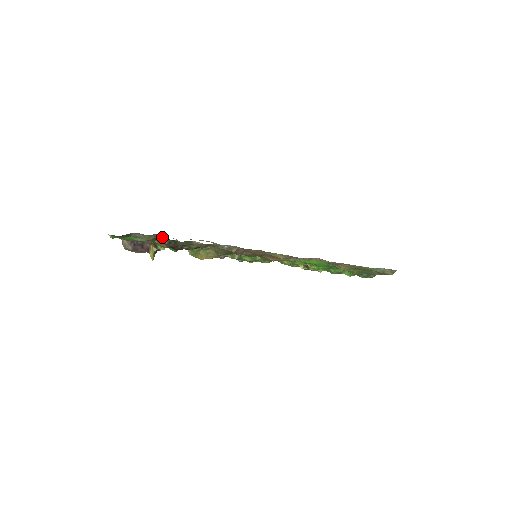
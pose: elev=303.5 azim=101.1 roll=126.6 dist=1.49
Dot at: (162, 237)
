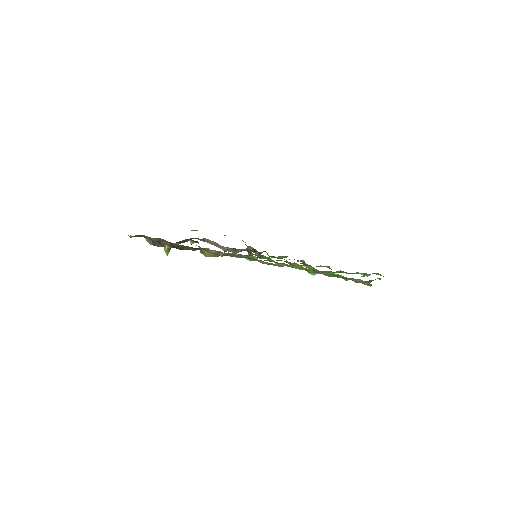
Dot at: (164, 240)
